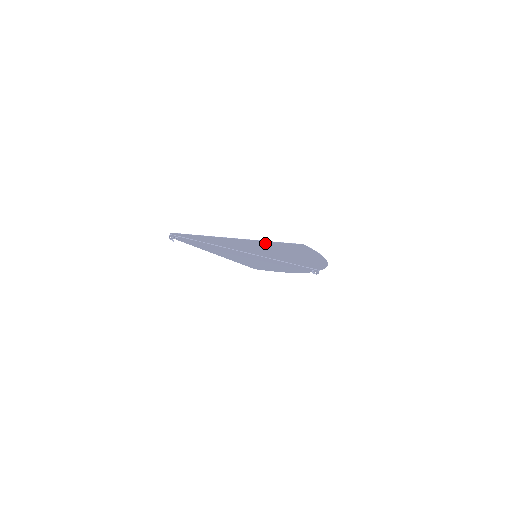
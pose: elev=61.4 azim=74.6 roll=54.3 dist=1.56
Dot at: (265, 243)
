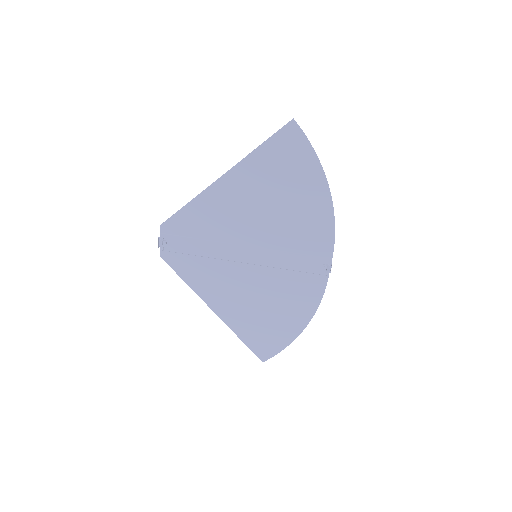
Dot at: (258, 161)
